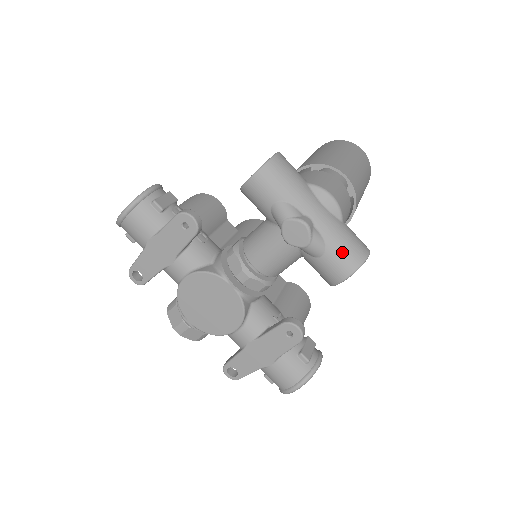
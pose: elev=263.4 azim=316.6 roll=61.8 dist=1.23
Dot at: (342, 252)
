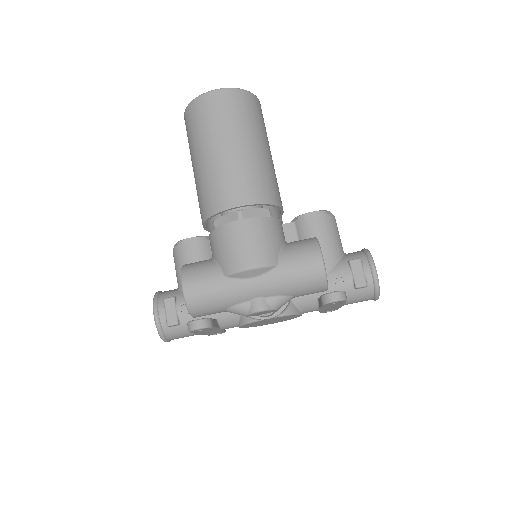
Dot at: (303, 288)
